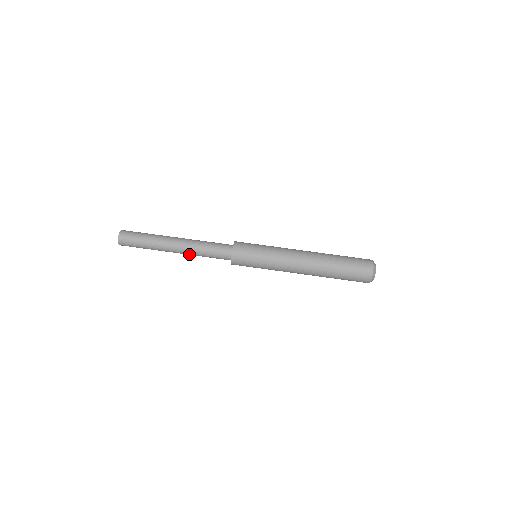
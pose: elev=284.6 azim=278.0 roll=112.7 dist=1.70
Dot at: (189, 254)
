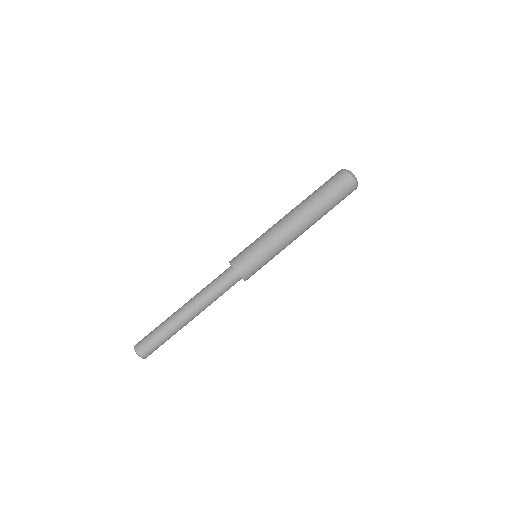
Dot at: (205, 308)
